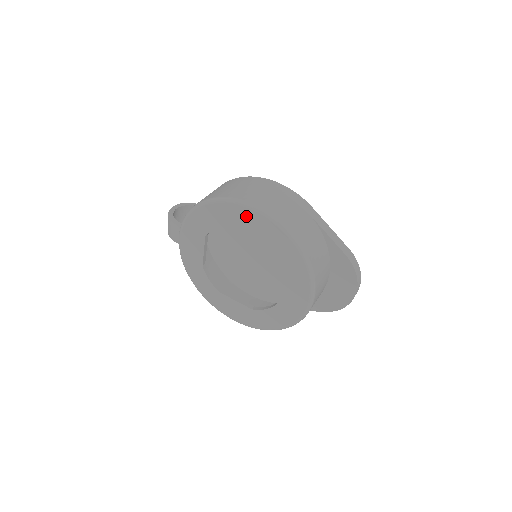
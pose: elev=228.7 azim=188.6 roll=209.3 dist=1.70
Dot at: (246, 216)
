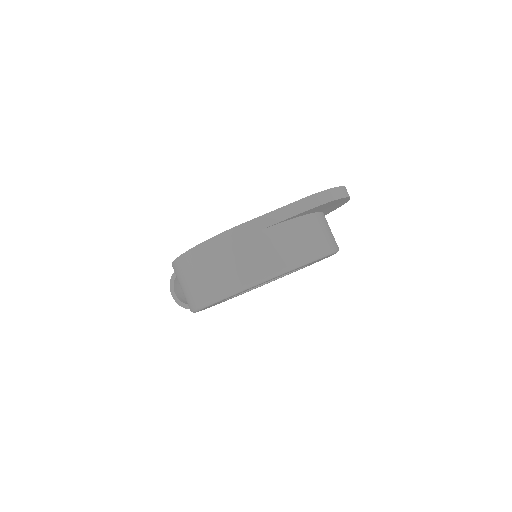
Dot at: occluded
